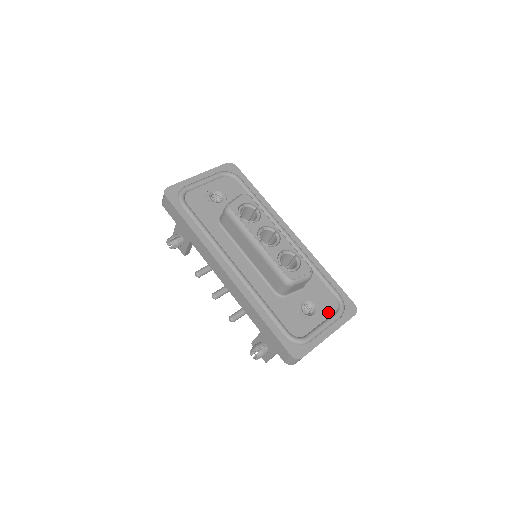
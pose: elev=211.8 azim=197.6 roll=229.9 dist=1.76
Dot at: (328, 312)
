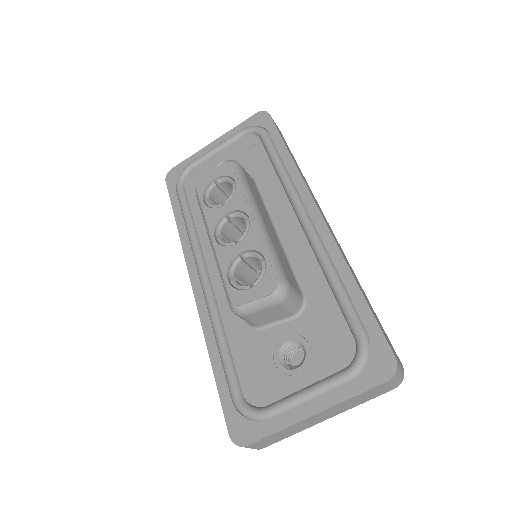
Dot at: (327, 367)
